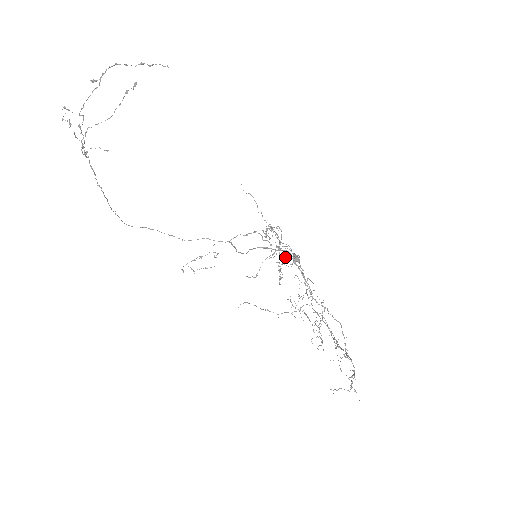
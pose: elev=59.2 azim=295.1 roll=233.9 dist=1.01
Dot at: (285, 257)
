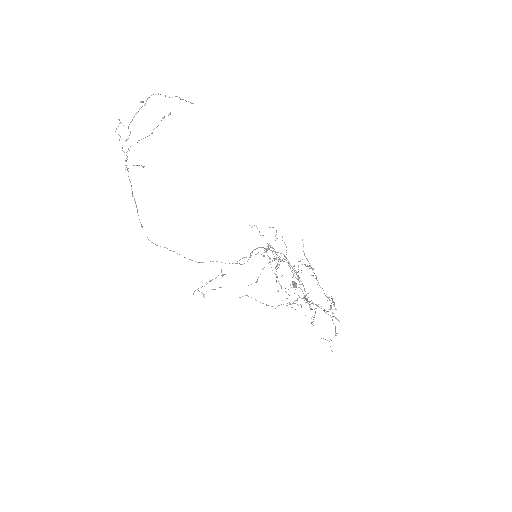
Dot at: (281, 261)
